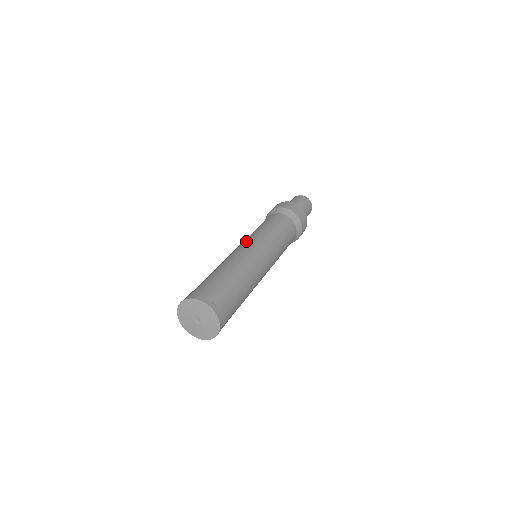
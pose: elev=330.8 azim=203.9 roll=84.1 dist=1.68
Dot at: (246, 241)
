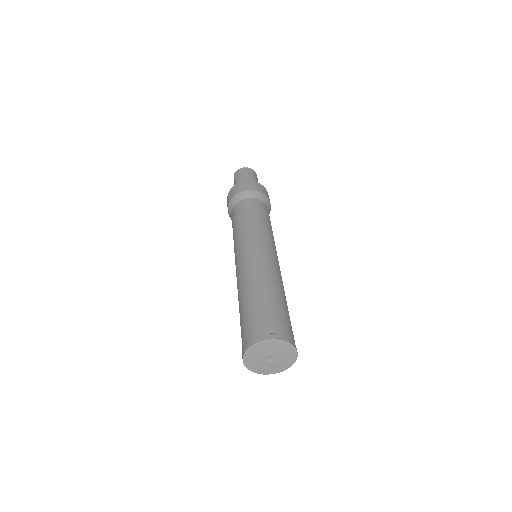
Dot at: (245, 246)
